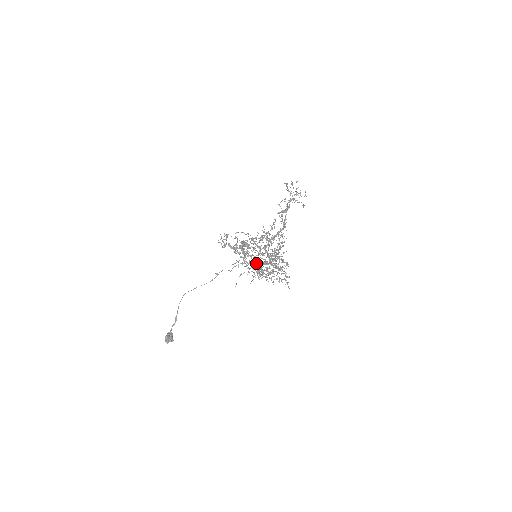
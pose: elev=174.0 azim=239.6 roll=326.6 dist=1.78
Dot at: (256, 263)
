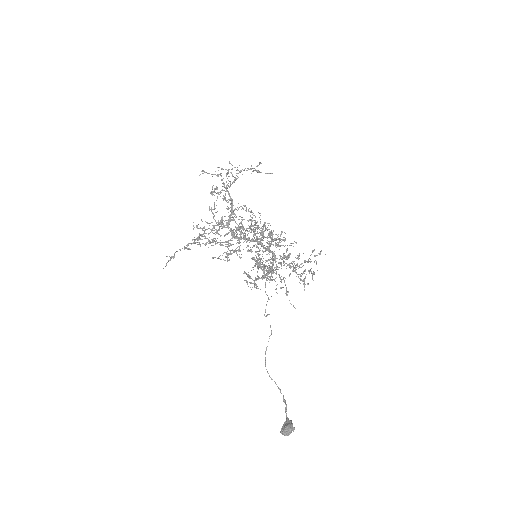
Dot at: (272, 263)
